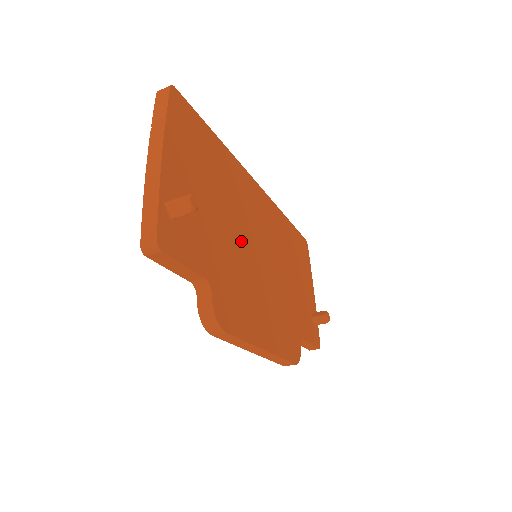
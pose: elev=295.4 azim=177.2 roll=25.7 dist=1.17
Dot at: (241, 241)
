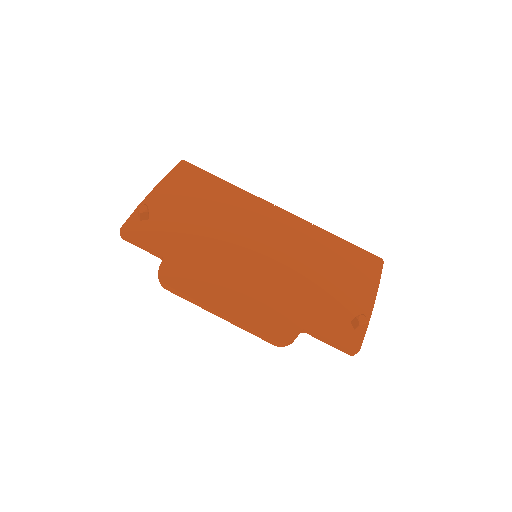
Dot at: (225, 241)
